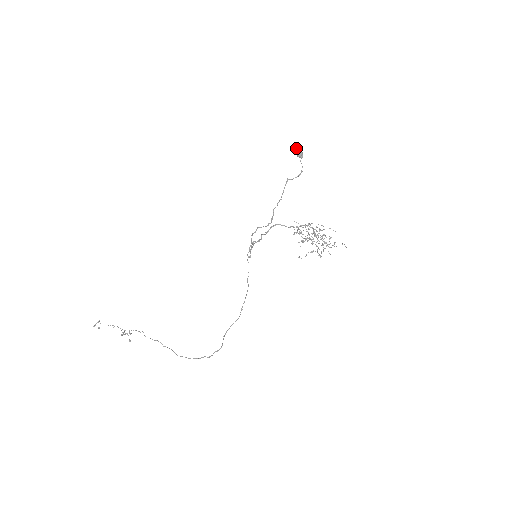
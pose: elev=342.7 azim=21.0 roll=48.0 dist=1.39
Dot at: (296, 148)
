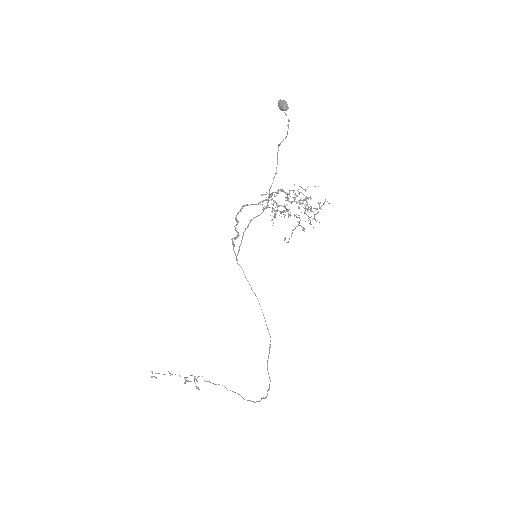
Dot at: (278, 101)
